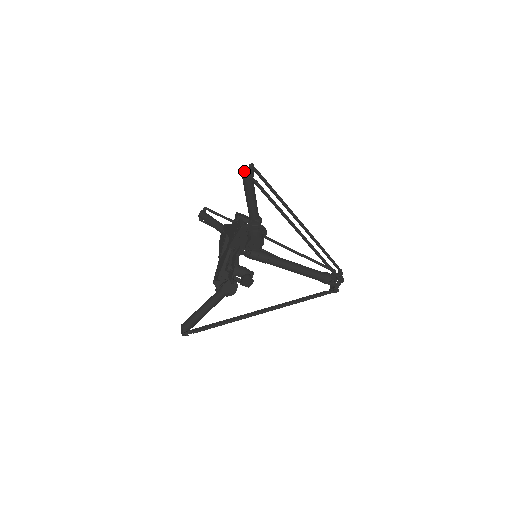
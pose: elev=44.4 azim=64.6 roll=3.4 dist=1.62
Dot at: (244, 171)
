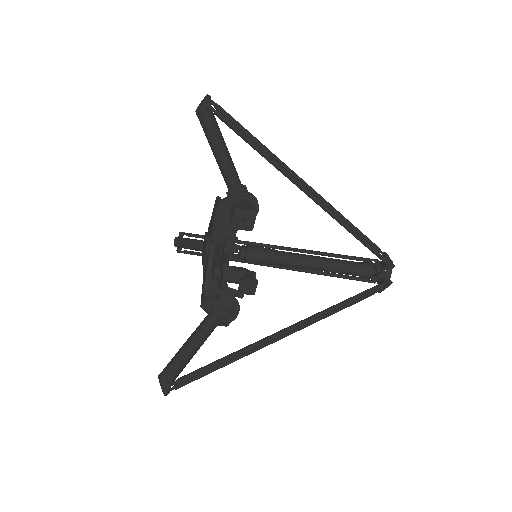
Dot at: (198, 106)
